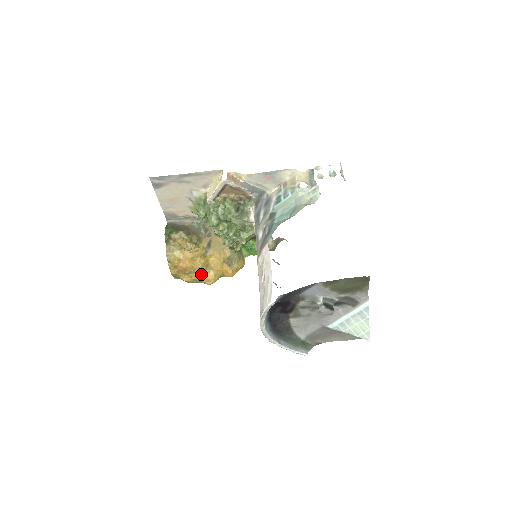
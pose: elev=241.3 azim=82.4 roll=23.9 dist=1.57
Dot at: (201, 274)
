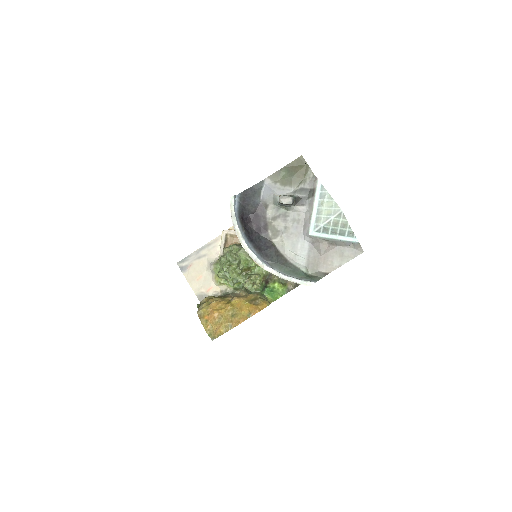
Dot at: (230, 318)
